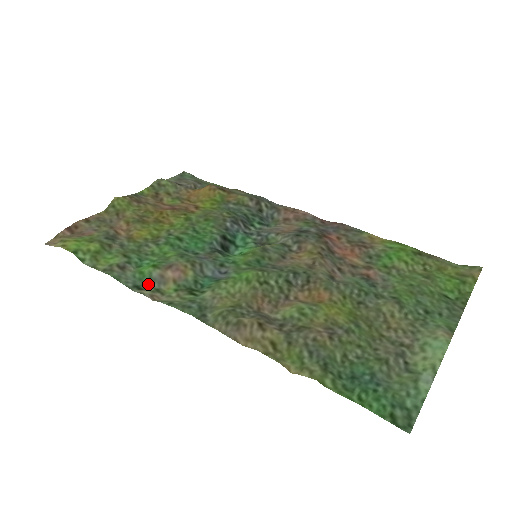
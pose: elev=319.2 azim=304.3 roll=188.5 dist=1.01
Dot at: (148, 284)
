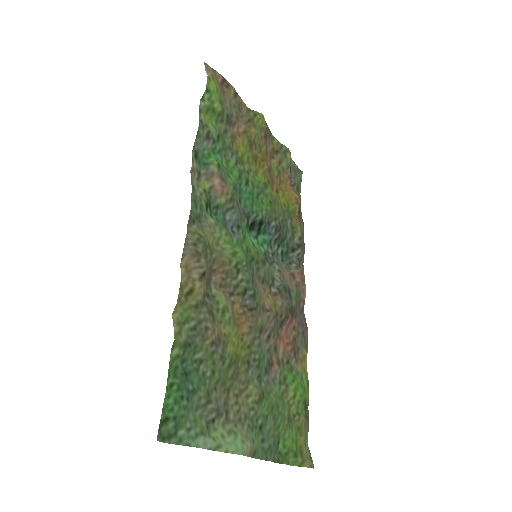
Dot at: (202, 164)
